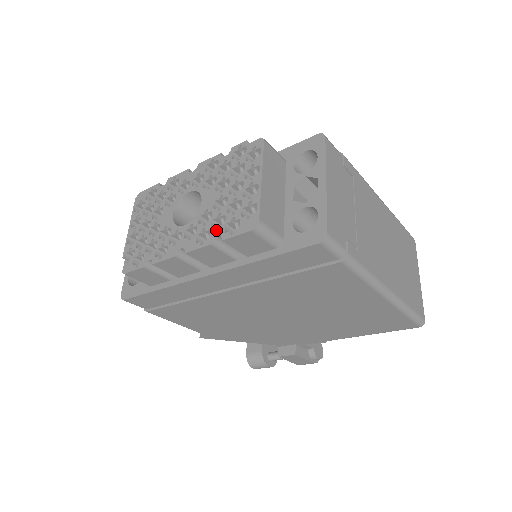
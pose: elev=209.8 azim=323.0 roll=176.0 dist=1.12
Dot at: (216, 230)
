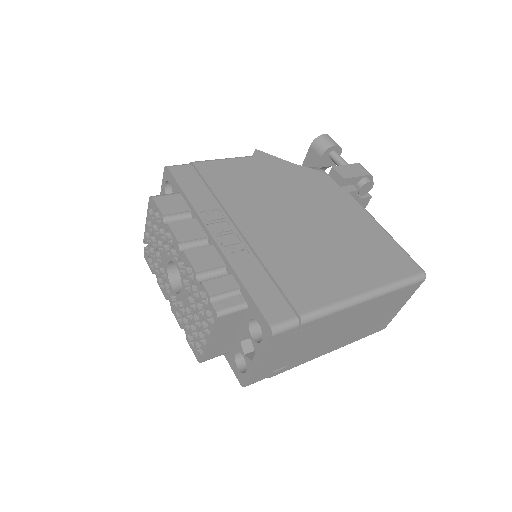
Dot at: (184, 326)
